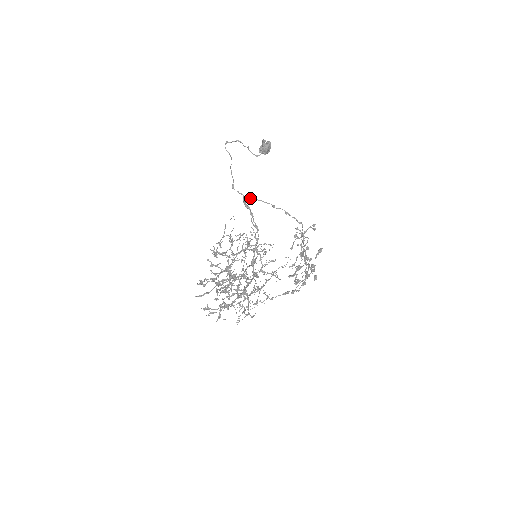
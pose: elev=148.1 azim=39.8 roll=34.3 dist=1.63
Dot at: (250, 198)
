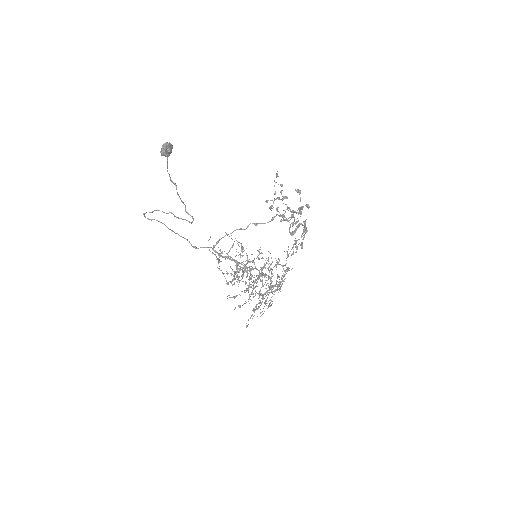
Dot at: occluded
